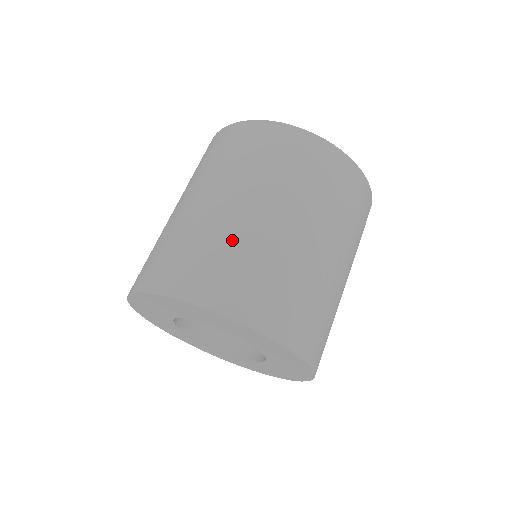
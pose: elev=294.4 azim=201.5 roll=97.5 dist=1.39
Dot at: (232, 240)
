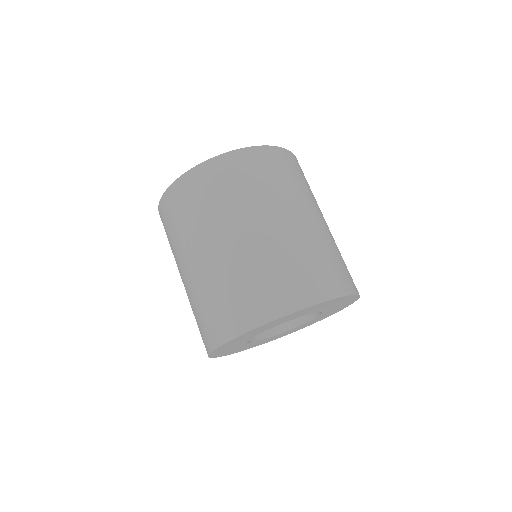
Dot at: (288, 251)
